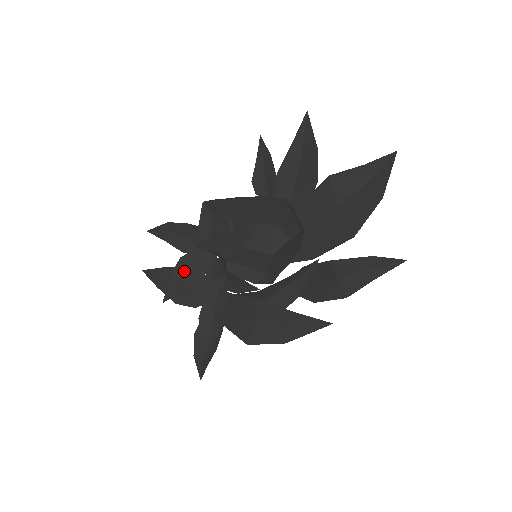
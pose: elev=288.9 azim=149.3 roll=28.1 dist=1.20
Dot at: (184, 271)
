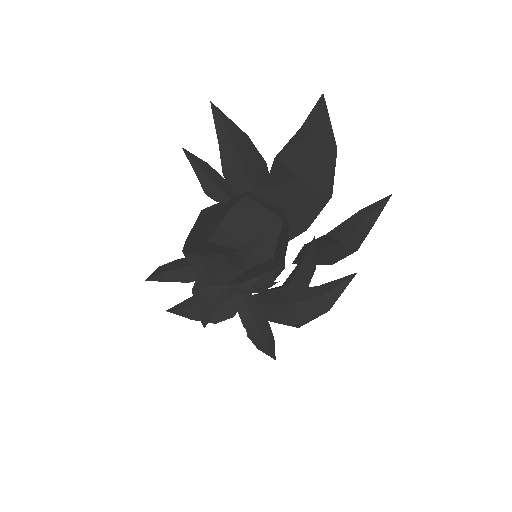
Dot at: (203, 297)
